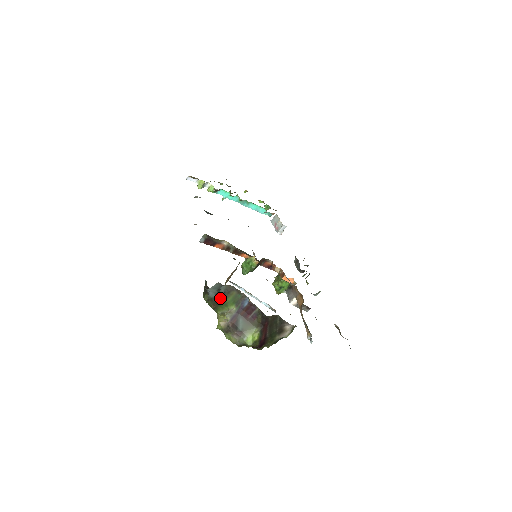
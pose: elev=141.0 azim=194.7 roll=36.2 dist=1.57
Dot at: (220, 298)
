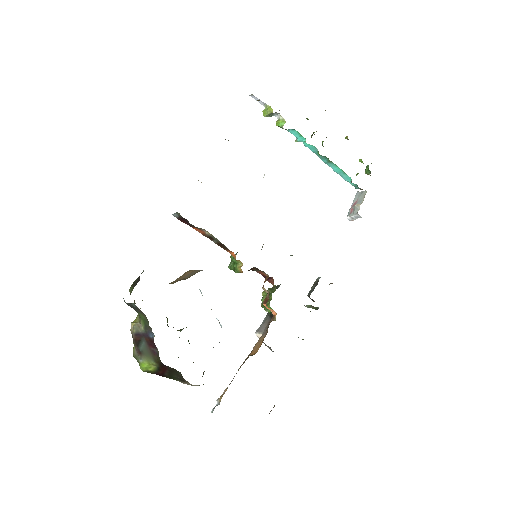
Dot at: (133, 308)
